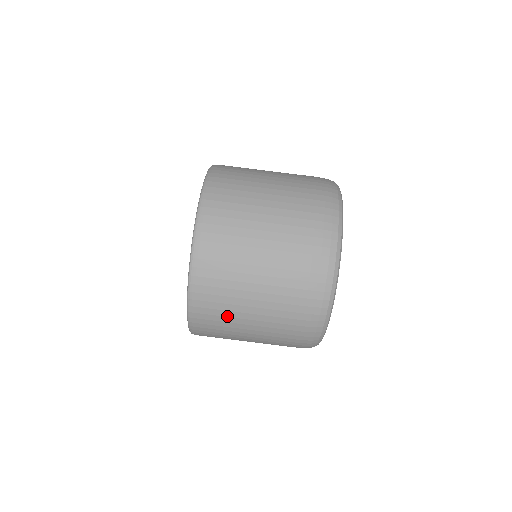
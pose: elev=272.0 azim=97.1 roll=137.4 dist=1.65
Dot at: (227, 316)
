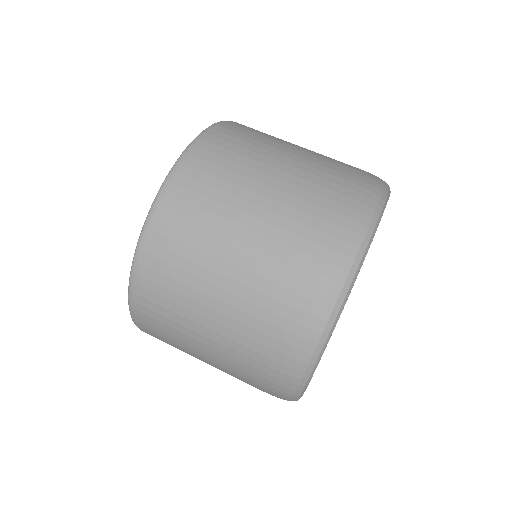
Dot at: (175, 320)
